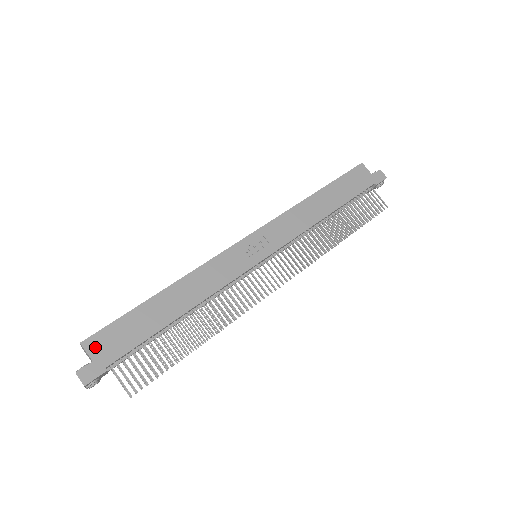
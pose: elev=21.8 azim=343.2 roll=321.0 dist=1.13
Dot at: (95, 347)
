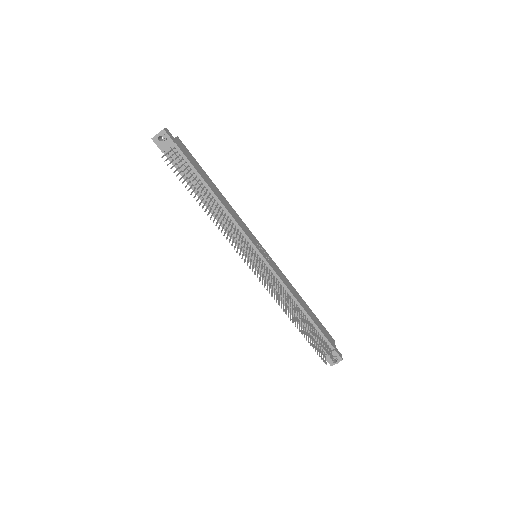
Dot at: (180, 142)
